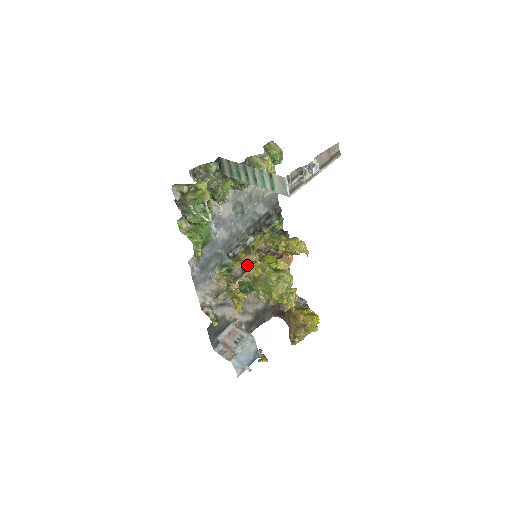
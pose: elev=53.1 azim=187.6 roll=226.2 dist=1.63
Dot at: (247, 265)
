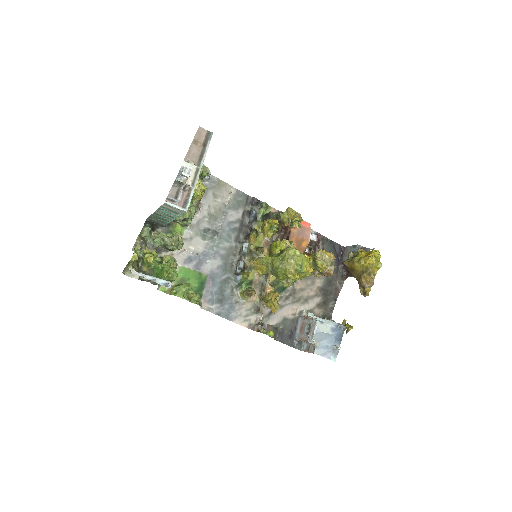
Dot at: occluded
